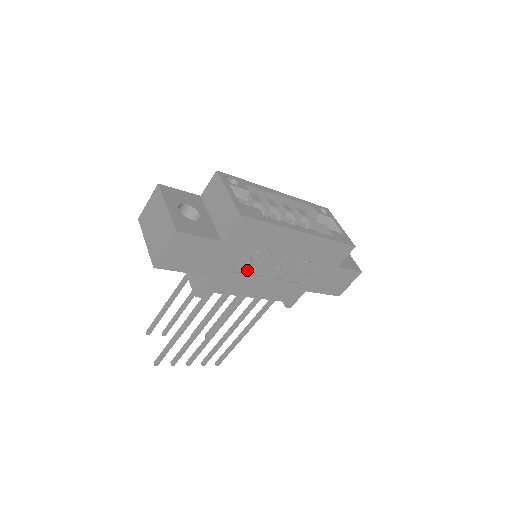
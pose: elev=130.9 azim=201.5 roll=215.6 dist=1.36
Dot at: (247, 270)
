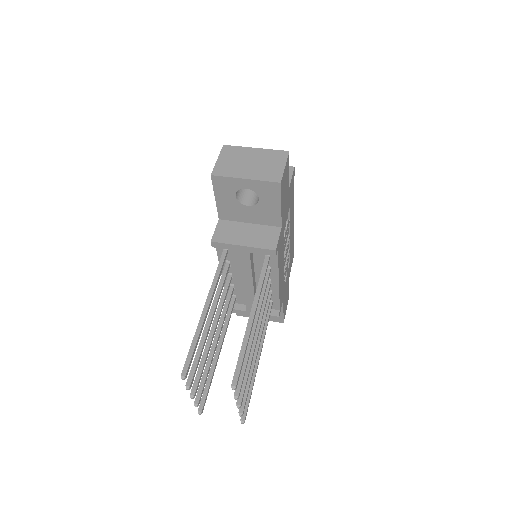
Dot at: (284, 238)
